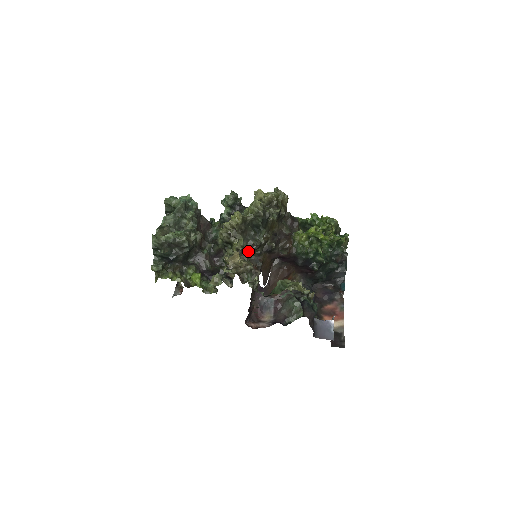
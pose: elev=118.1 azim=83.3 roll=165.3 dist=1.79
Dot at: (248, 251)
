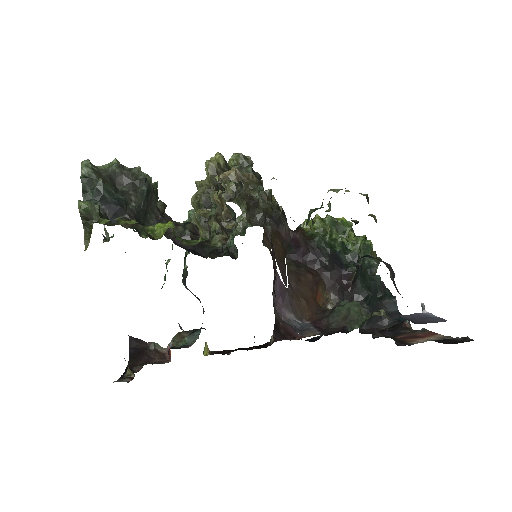
Dot at: occluded
